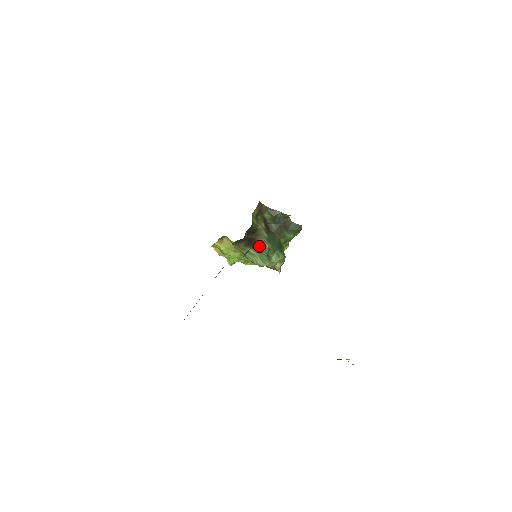
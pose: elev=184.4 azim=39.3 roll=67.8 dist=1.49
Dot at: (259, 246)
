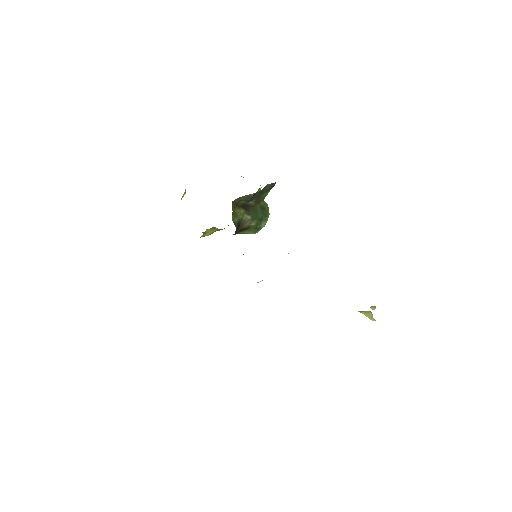
Dot at: (247, 228)
